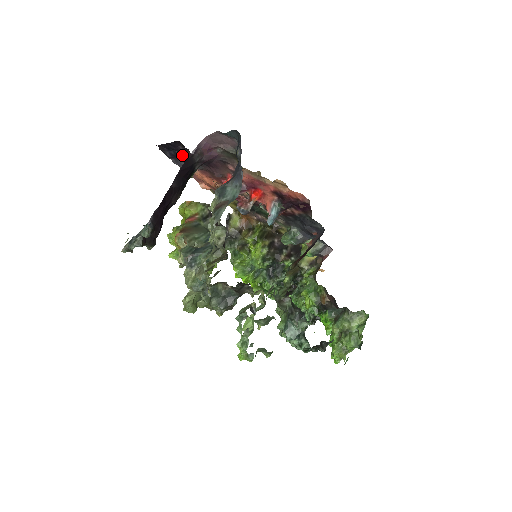
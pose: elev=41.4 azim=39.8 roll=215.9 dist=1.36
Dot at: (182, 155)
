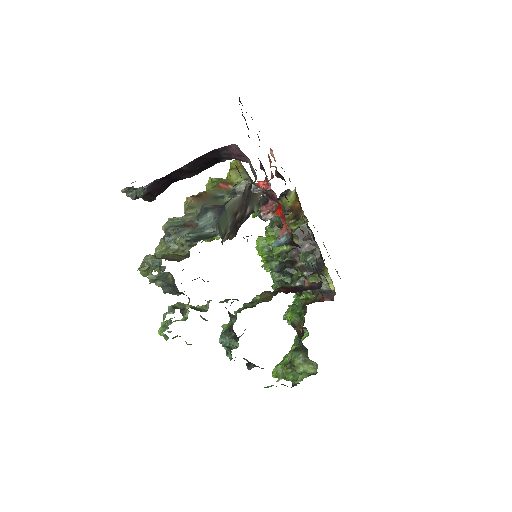
Dot at: occluded
